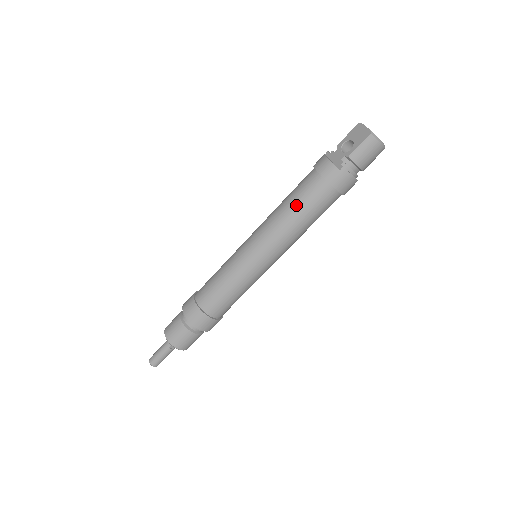
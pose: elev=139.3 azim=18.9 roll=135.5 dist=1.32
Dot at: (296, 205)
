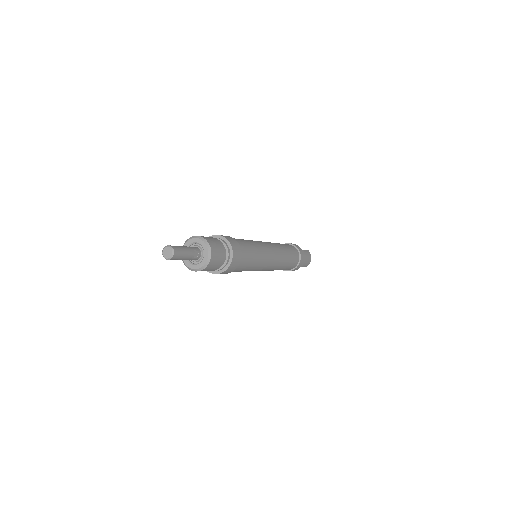
Dot at: (285, 246)
